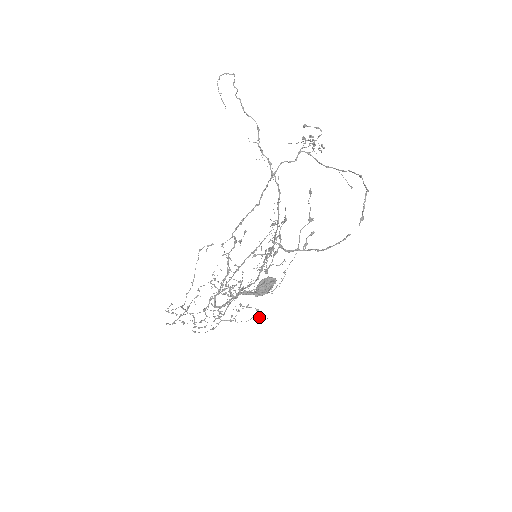
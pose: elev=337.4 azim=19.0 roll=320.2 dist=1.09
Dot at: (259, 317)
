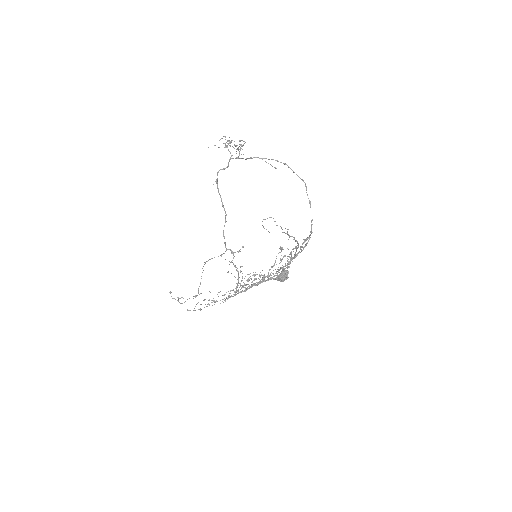
Dot at: occluded
